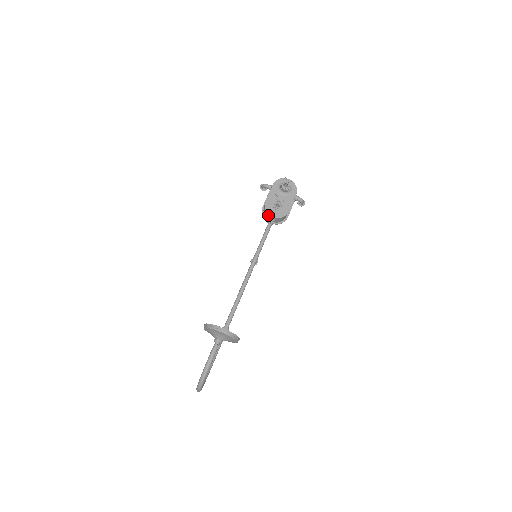
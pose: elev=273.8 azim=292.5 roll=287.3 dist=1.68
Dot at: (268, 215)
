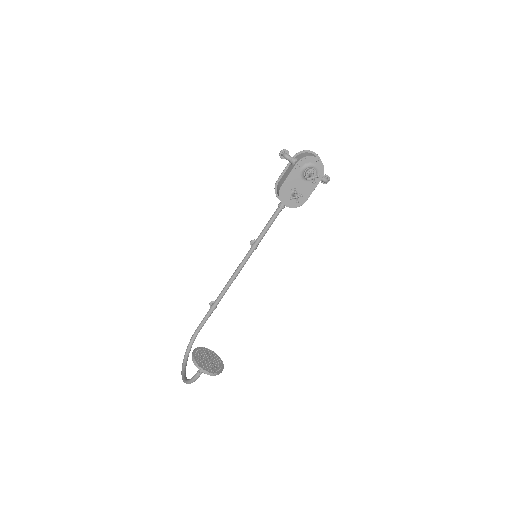
Dot at: (281, 200)
